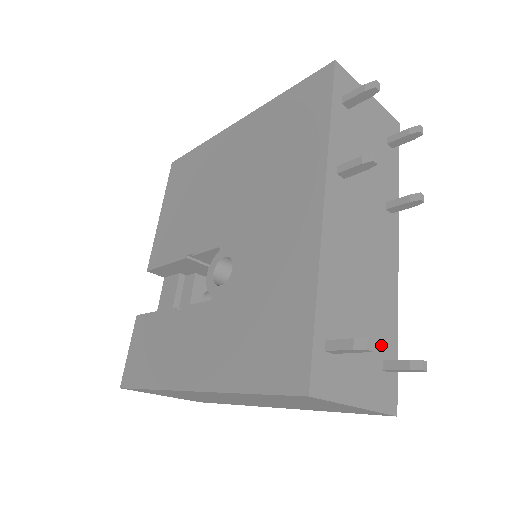
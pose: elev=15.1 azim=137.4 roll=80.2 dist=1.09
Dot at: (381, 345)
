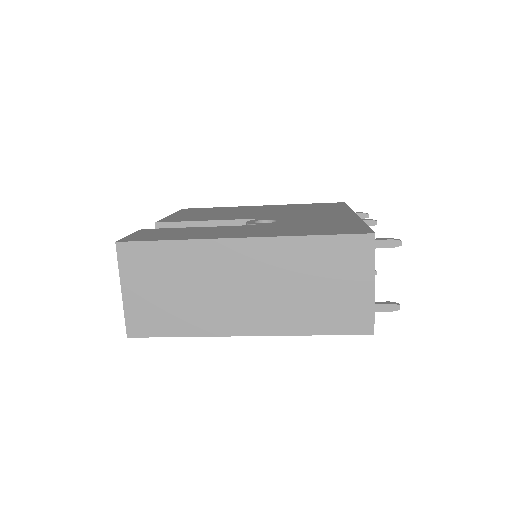
Dot at: occluded
